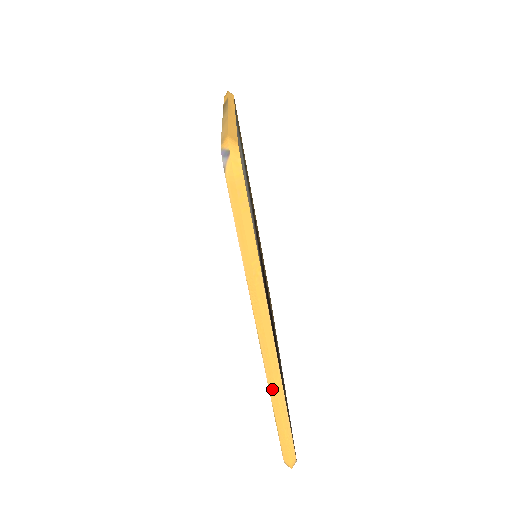
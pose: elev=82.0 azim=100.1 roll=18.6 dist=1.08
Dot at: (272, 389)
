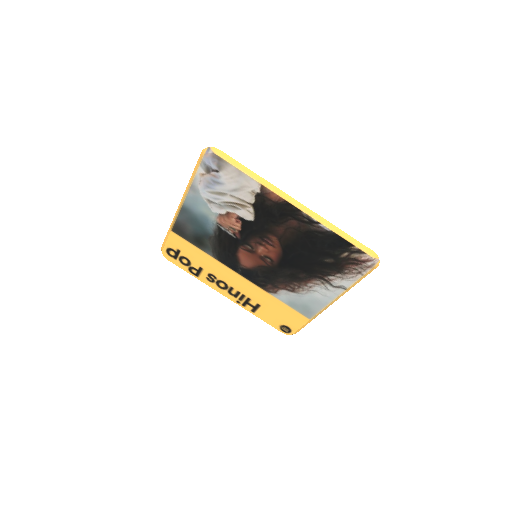
Dot at: (322, 221)
